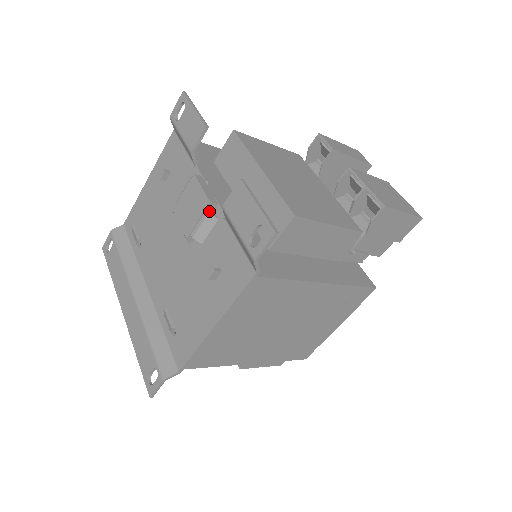
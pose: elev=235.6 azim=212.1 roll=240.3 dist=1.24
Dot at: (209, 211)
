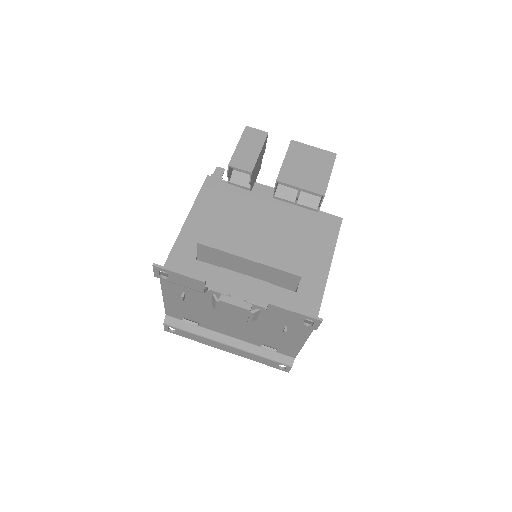
Dot at: (252, 312)
